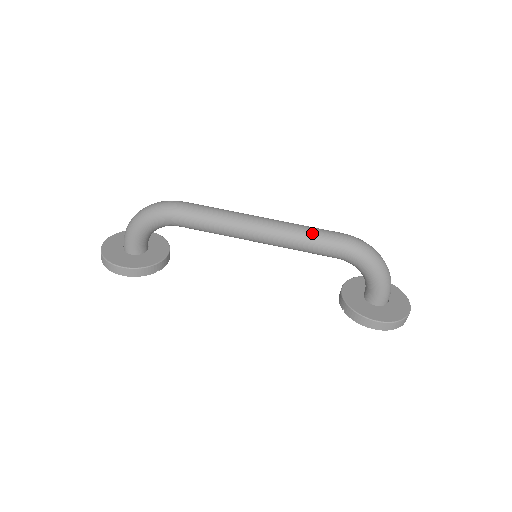
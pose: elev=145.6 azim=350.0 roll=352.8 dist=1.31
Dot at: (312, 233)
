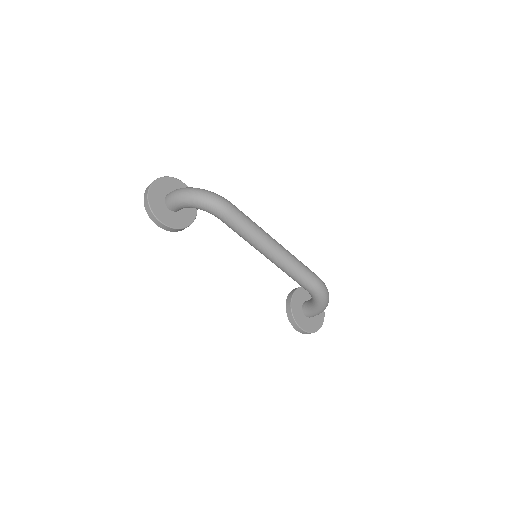
Dot at: (302, 272)
